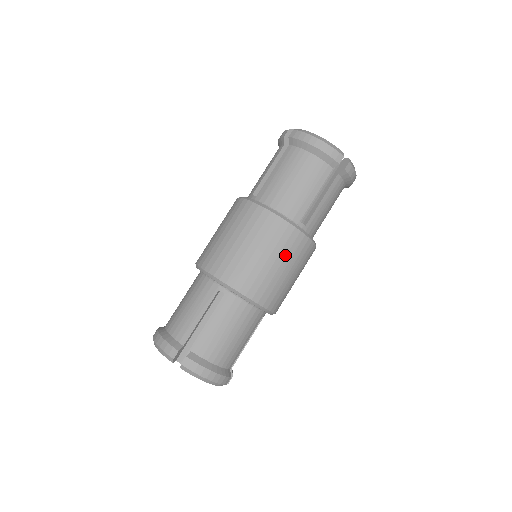
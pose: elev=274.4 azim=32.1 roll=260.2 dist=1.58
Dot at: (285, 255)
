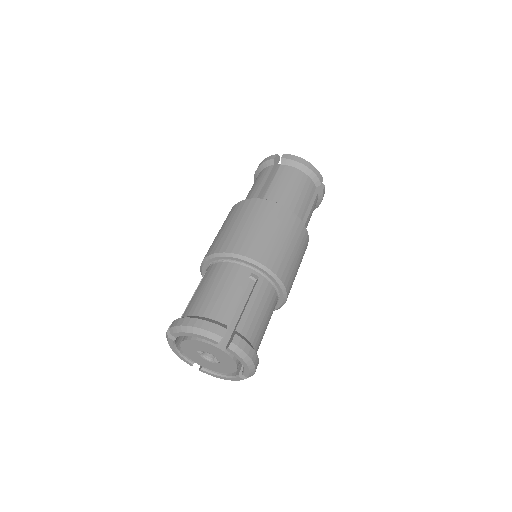
Dot at: (242, 216)
